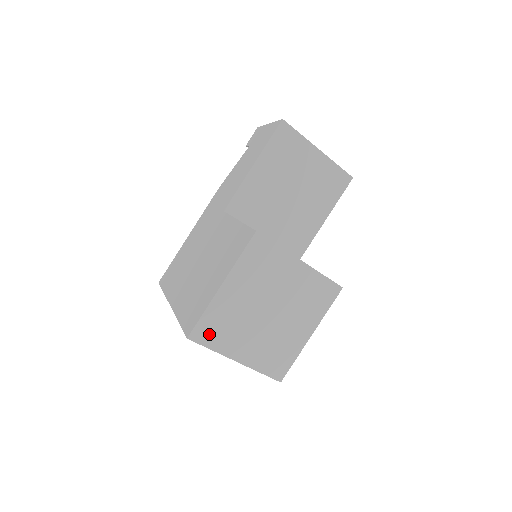
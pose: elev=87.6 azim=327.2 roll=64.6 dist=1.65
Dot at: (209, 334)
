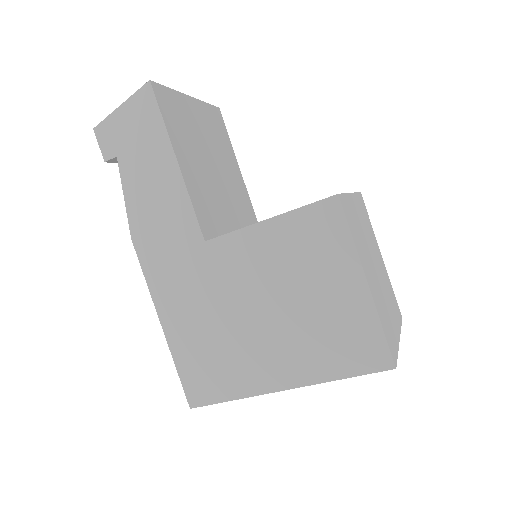
Dot at: (391, 342)
